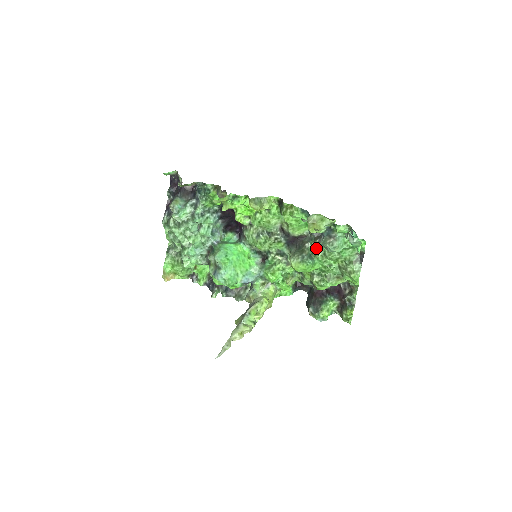
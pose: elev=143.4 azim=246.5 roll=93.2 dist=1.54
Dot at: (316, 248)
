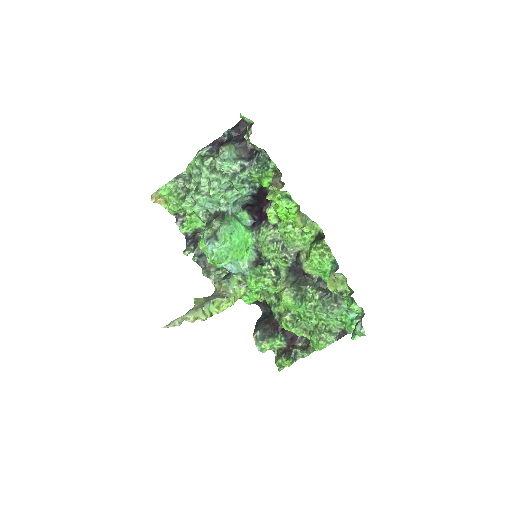
Dot at: (313, 296)
